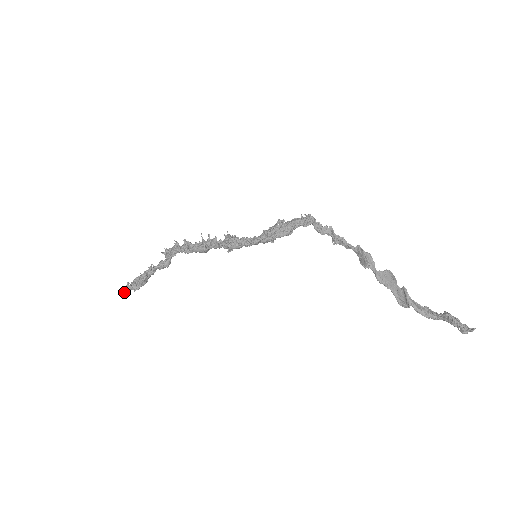
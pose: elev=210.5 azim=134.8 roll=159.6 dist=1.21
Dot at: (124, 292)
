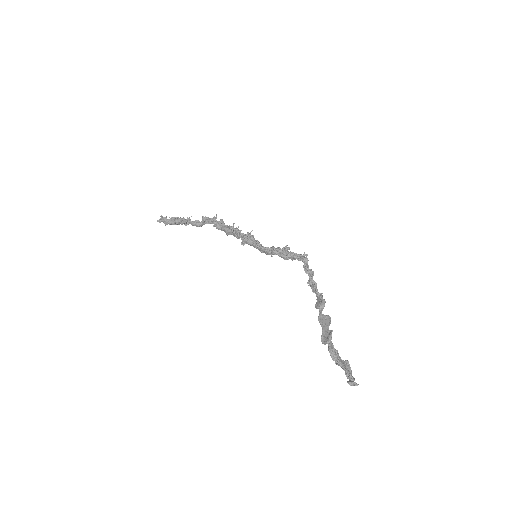
Dot at: (159, 221)
